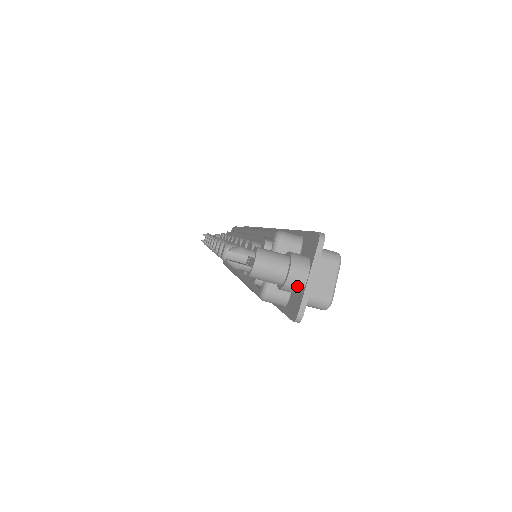
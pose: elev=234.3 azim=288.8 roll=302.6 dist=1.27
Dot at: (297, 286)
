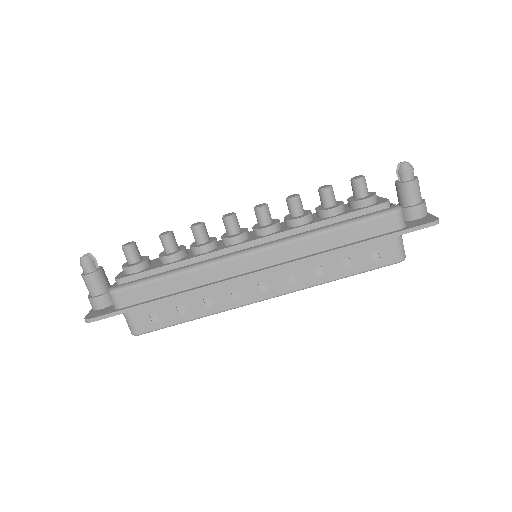
Dot at: (426, 210)
